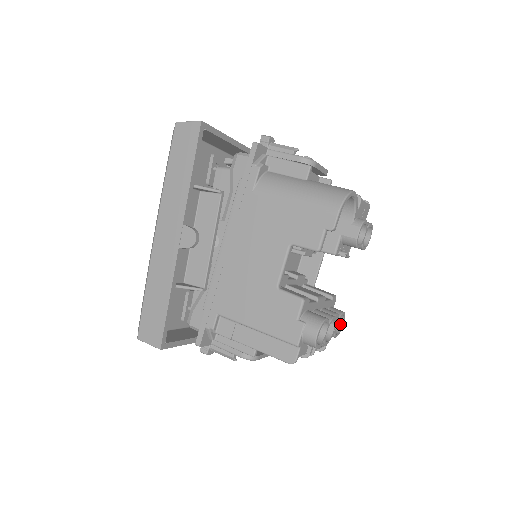
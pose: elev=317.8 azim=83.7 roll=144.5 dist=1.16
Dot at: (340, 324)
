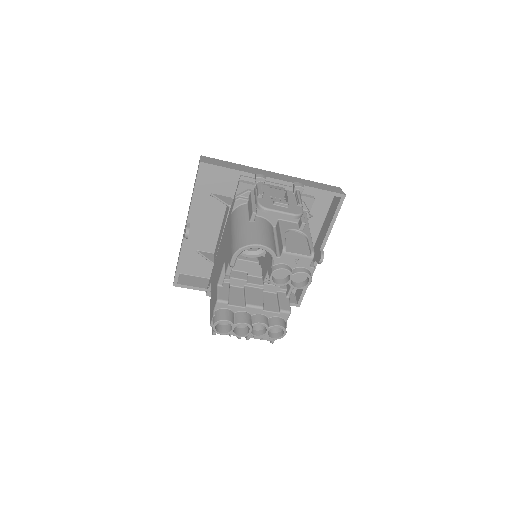
Dot at: (283, 333)
